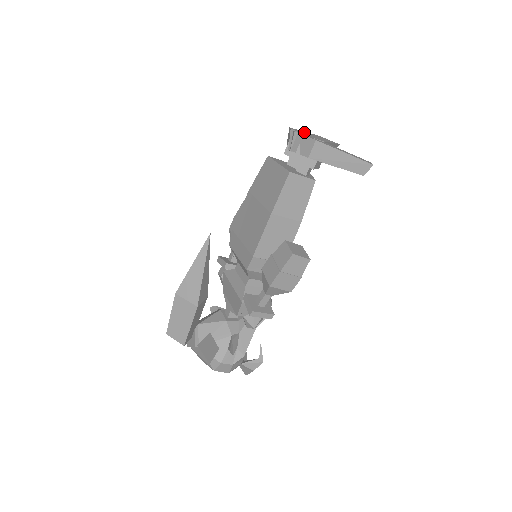
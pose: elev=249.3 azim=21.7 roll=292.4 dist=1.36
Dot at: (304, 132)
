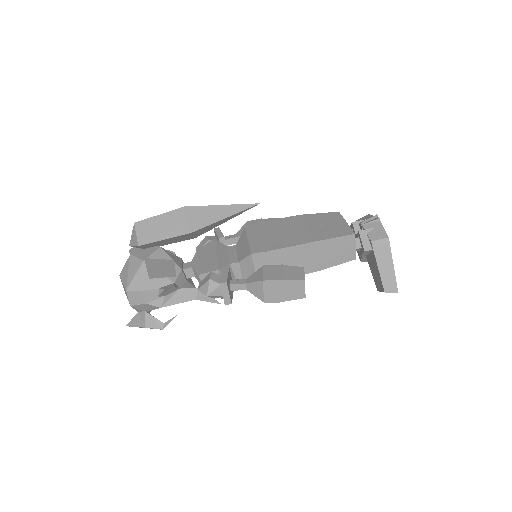
Dot at: occluded
